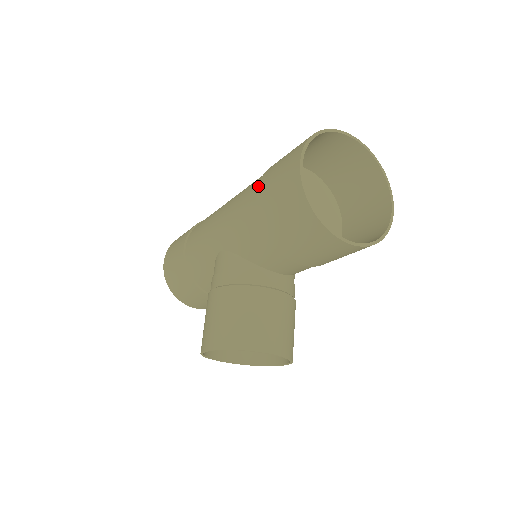
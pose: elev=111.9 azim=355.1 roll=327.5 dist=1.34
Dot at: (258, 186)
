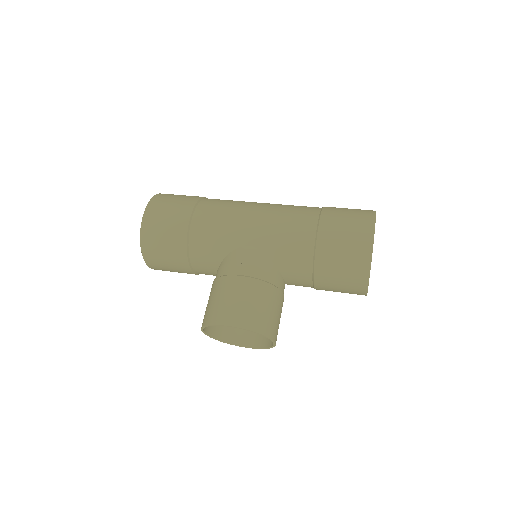
Dot at: (321, 222)
